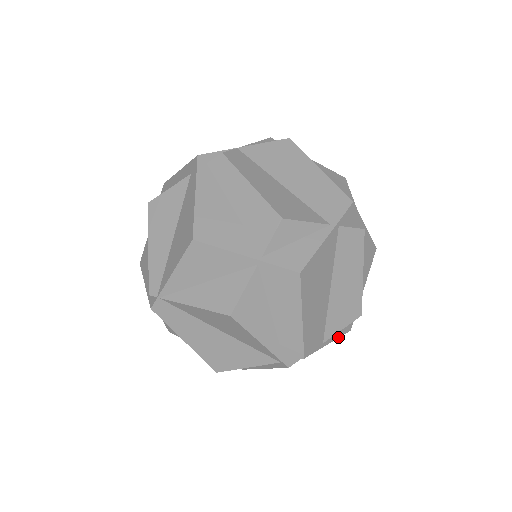
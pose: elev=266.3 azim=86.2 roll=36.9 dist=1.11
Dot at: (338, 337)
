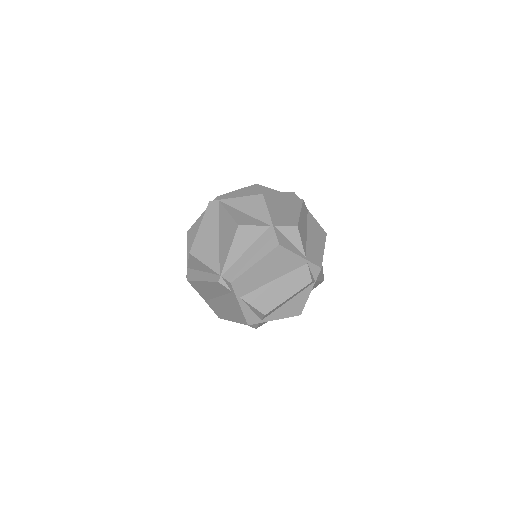
Dot at: (244, 313)
